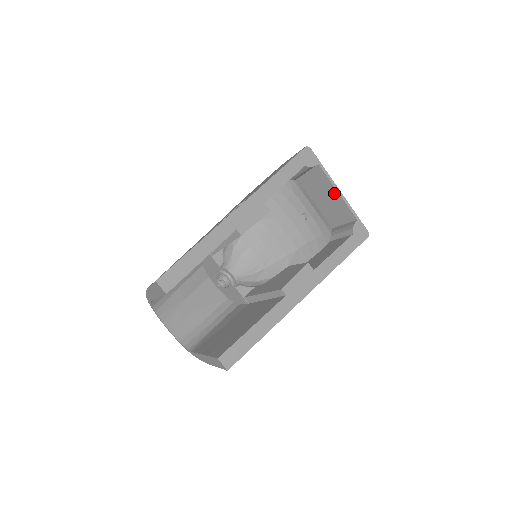
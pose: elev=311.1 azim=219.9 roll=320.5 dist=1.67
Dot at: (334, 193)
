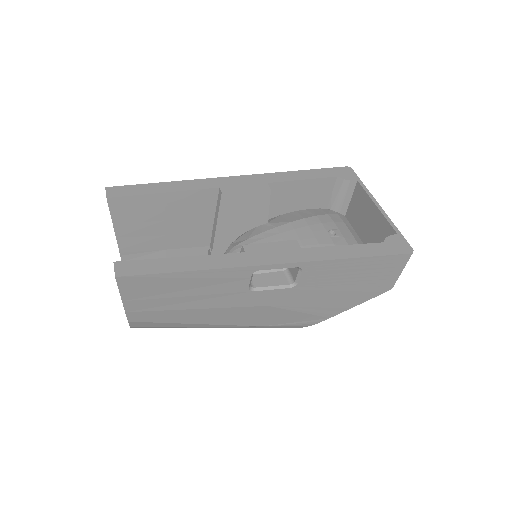
Dot at: (373, 210)
